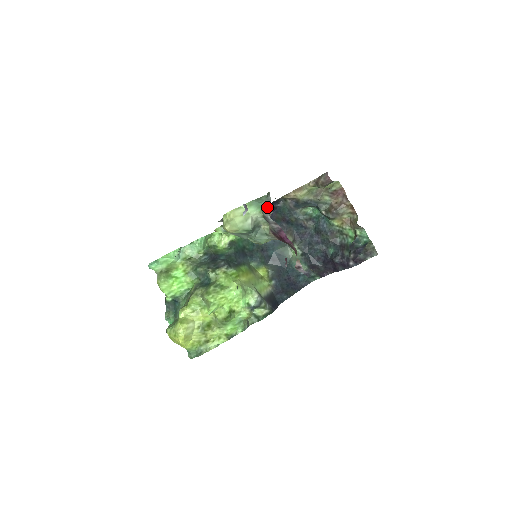
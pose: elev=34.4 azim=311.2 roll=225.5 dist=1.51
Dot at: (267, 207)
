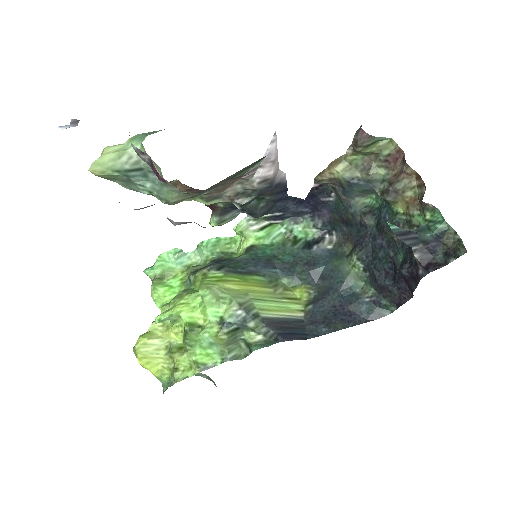
Dot at: (310, 201)
